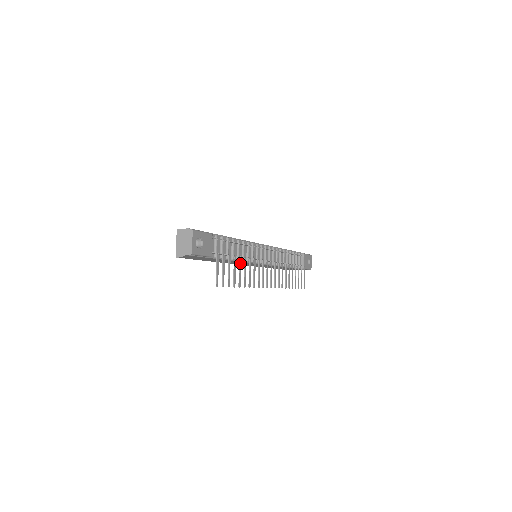
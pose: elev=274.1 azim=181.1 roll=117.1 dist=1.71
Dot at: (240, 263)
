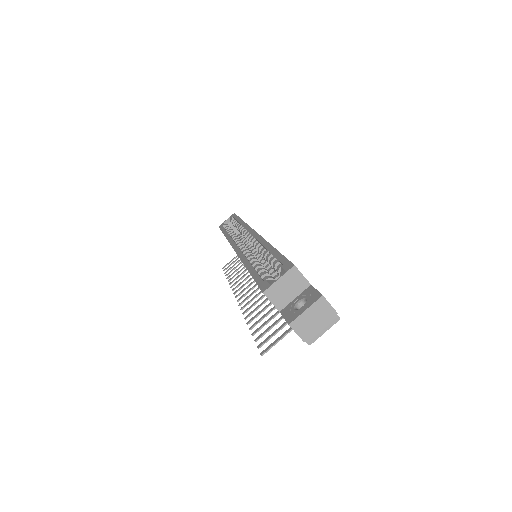
Dot at: occluded
